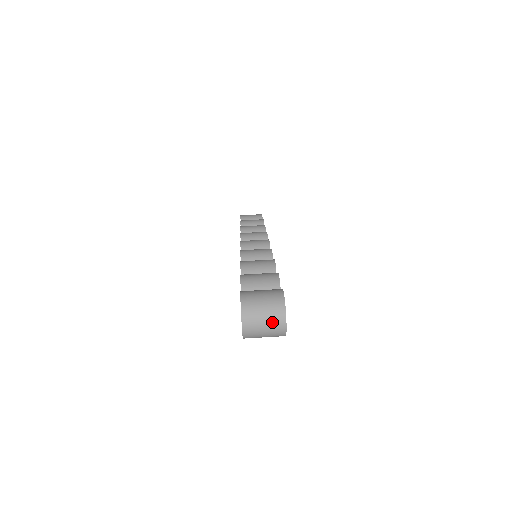
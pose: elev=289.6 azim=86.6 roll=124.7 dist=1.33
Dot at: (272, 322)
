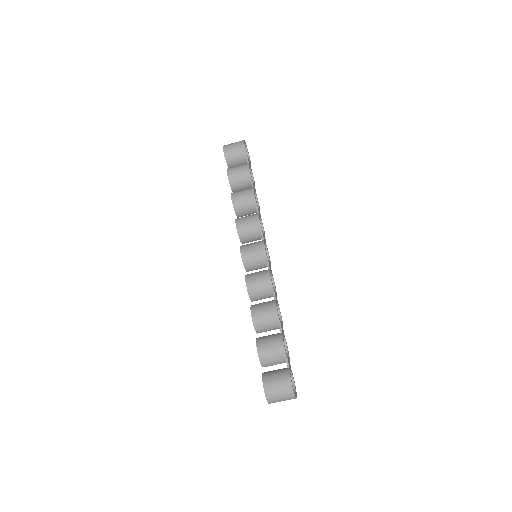
Dot at: occluded
